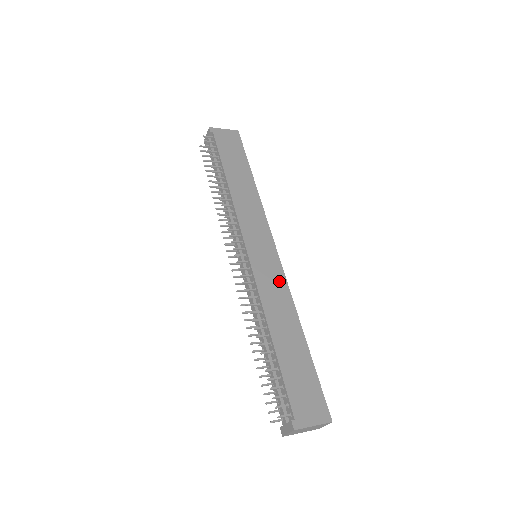
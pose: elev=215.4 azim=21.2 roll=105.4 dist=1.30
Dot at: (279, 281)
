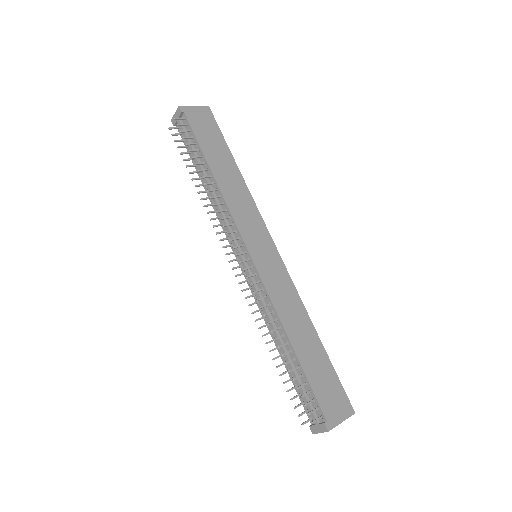
Dot at: (286, 282)
